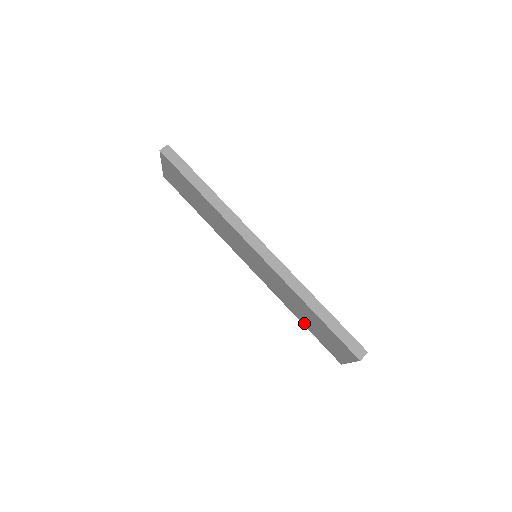
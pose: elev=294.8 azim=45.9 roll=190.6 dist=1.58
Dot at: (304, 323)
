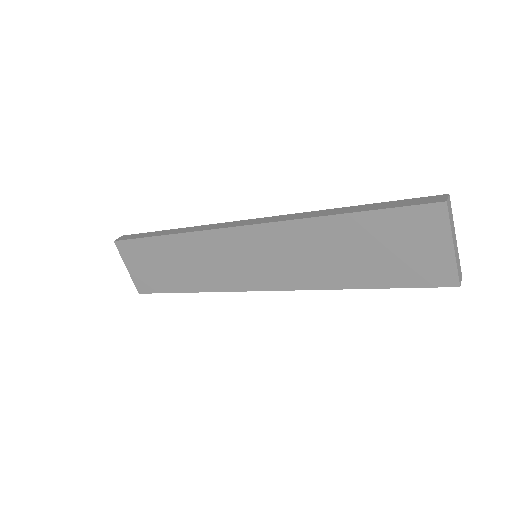
Dot at: (366, 281)
